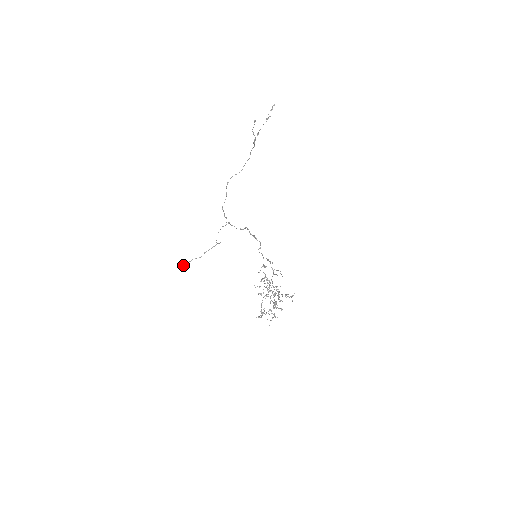
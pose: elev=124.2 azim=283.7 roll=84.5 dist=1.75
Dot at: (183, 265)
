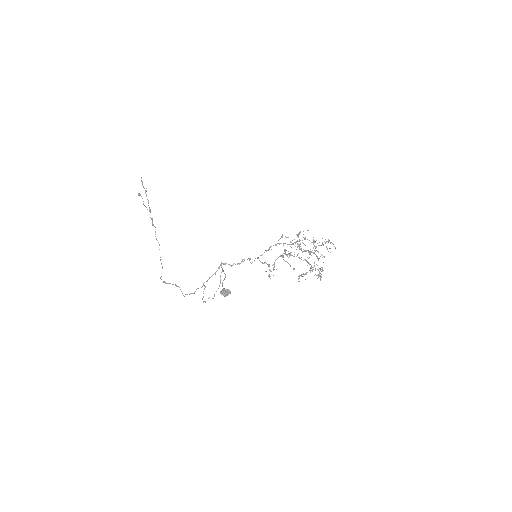
Dot at: (222, 291)
